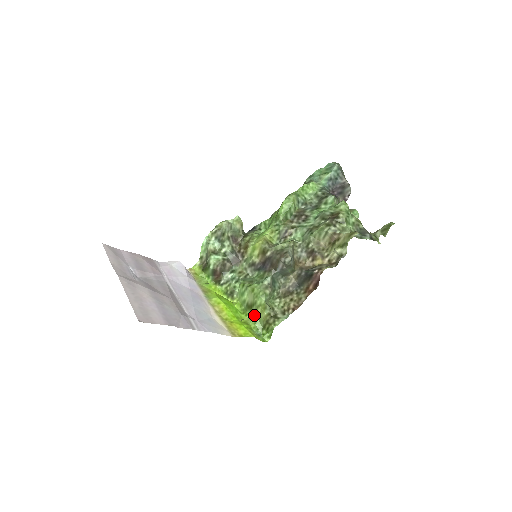
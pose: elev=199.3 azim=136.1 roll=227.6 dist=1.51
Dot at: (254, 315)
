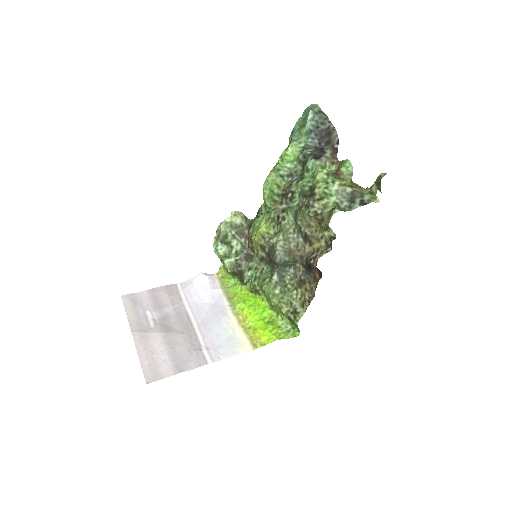
Dot at: (278, 312)
